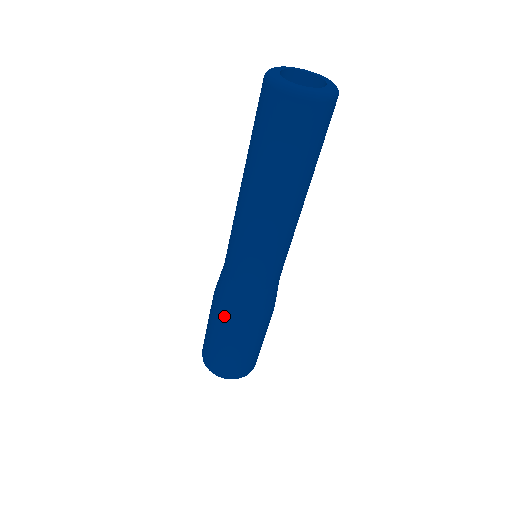
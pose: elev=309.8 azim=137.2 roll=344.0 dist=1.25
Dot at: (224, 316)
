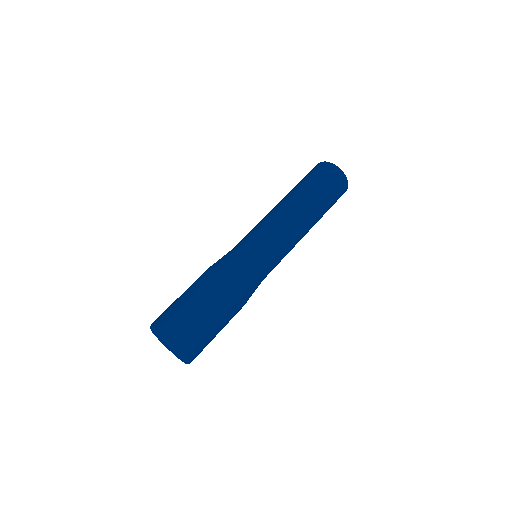
Dot at: (209, 270)
